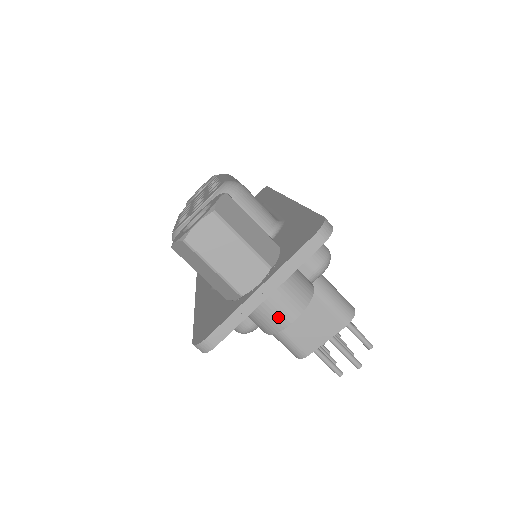
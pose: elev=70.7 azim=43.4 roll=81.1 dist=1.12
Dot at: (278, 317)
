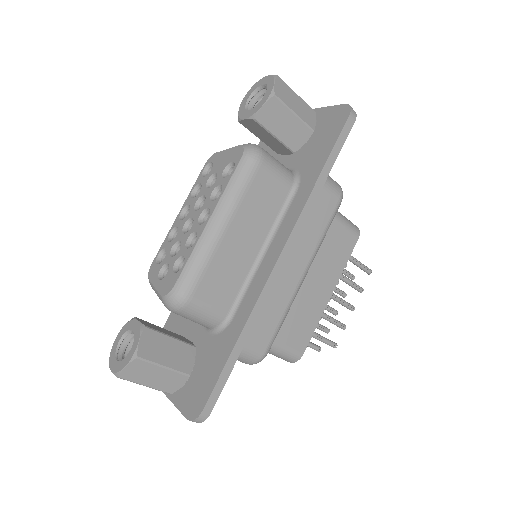
Dot at: occluded
